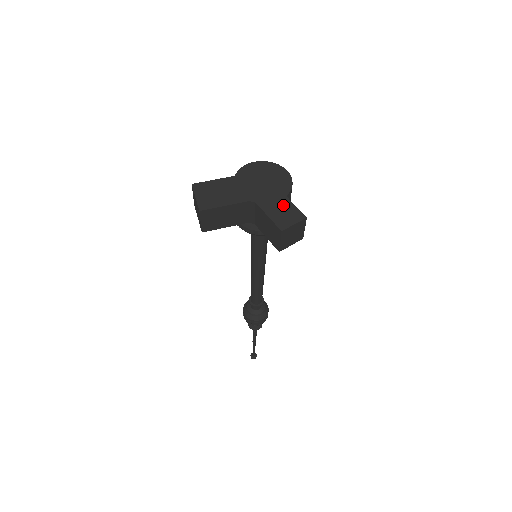
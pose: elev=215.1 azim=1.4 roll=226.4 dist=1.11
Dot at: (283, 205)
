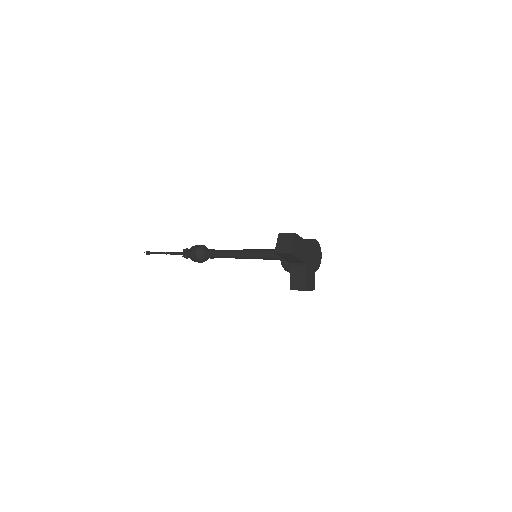
Dot at: (312, 276)
